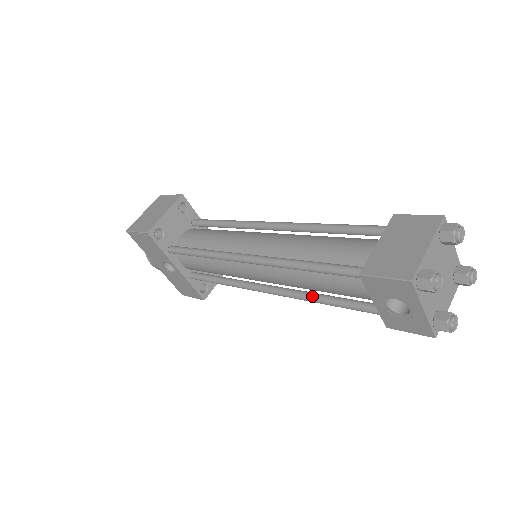
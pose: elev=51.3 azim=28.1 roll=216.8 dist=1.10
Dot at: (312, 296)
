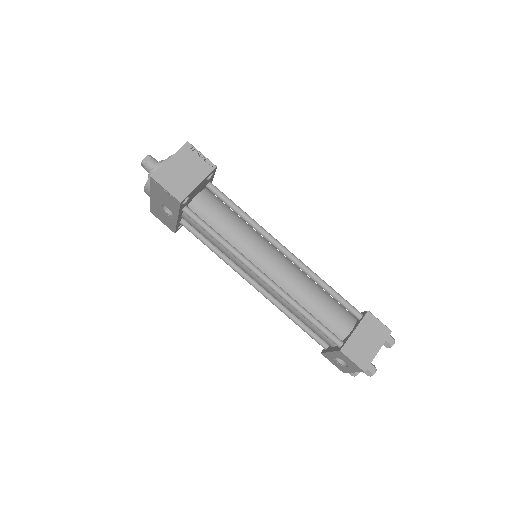
Dot at: (286, 312)
